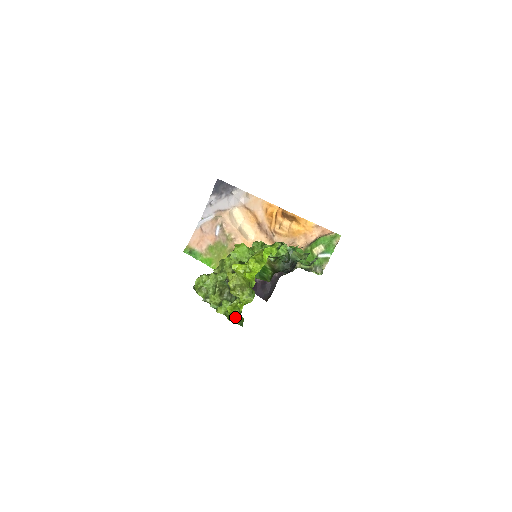
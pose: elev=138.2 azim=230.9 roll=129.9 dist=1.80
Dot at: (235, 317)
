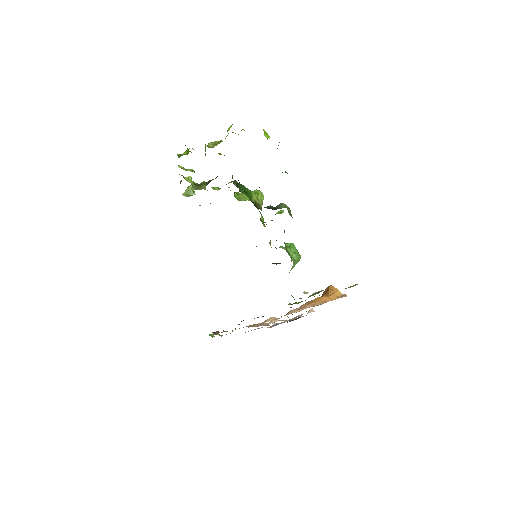
Dot at: (184, 154)
